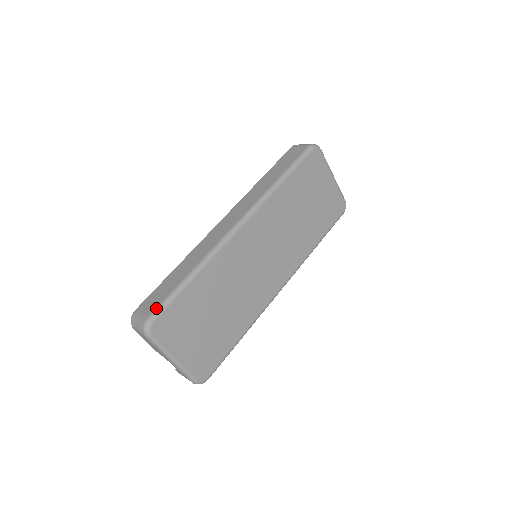
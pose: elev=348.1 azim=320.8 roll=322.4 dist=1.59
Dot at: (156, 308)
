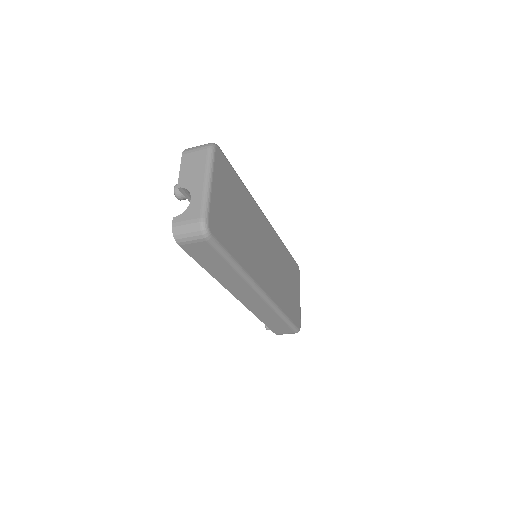
Dot at: occluded
